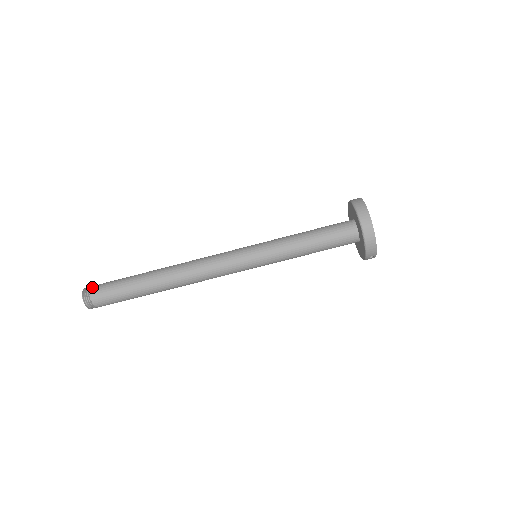
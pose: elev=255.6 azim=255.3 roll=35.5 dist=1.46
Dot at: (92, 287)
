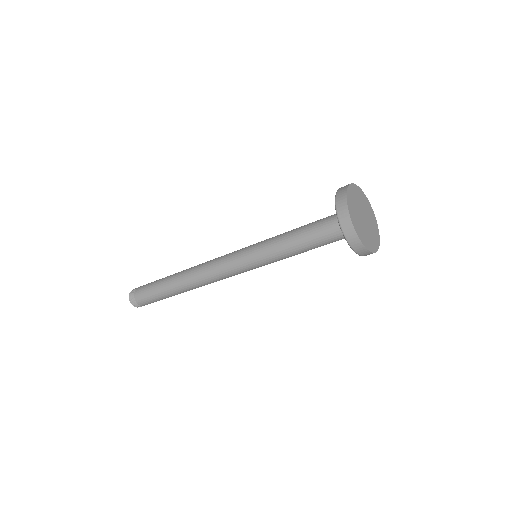
Dot at: (134, 297)
